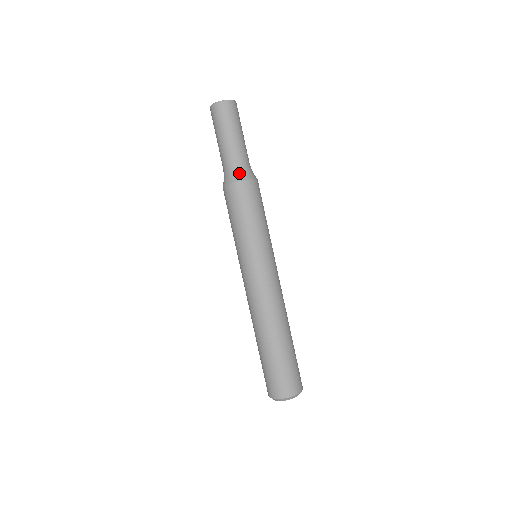
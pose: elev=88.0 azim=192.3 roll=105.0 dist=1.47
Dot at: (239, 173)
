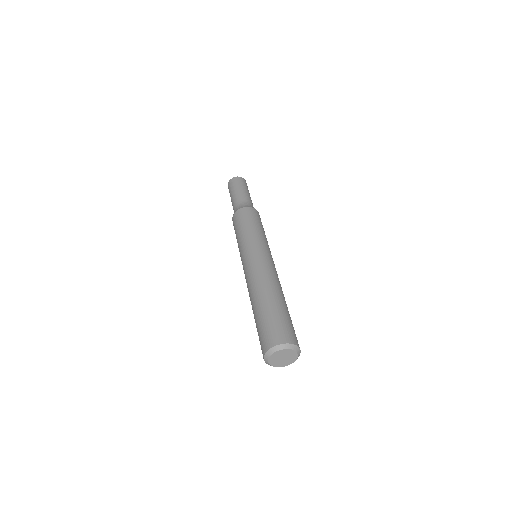
Dot at: (245, 205)
